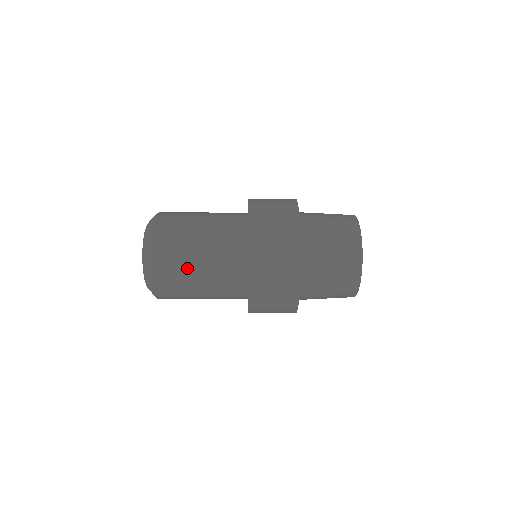
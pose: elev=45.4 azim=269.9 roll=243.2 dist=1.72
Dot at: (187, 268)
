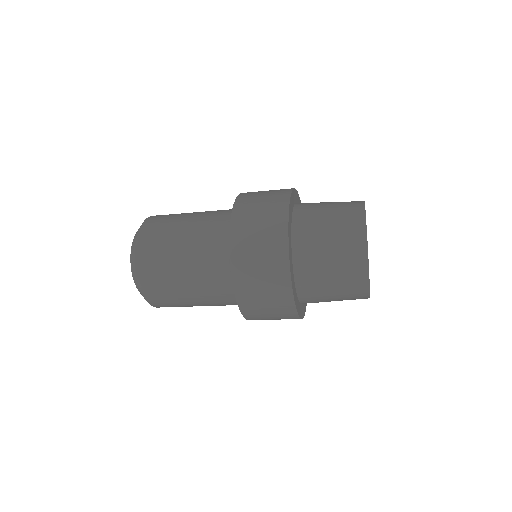
Dot at: (172, 267)
